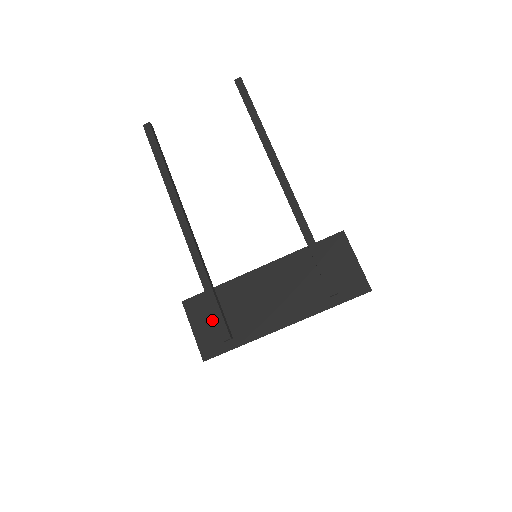
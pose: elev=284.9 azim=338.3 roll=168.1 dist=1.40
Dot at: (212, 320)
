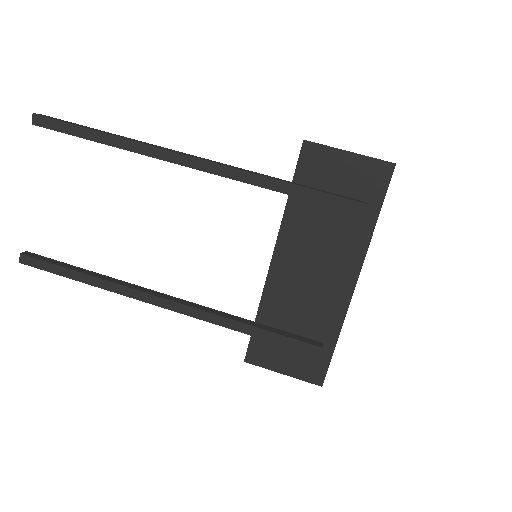
Dot at: (287, 348)
